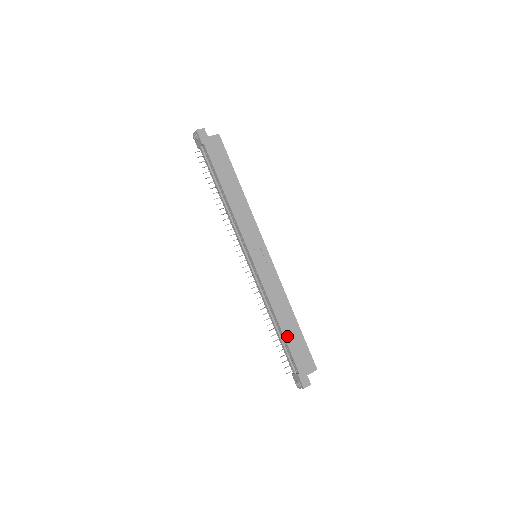
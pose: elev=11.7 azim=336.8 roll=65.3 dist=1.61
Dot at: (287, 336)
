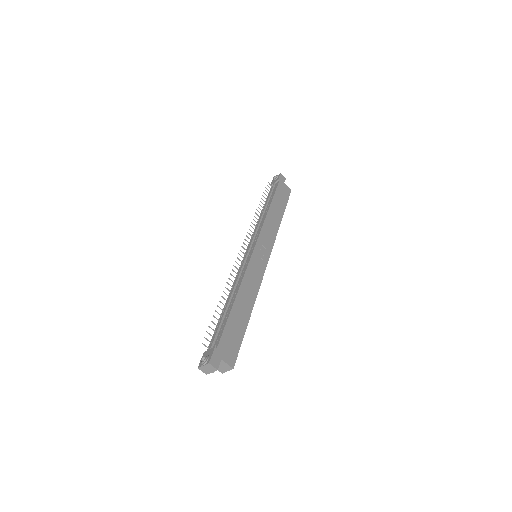
Dot at: (233, 314)
